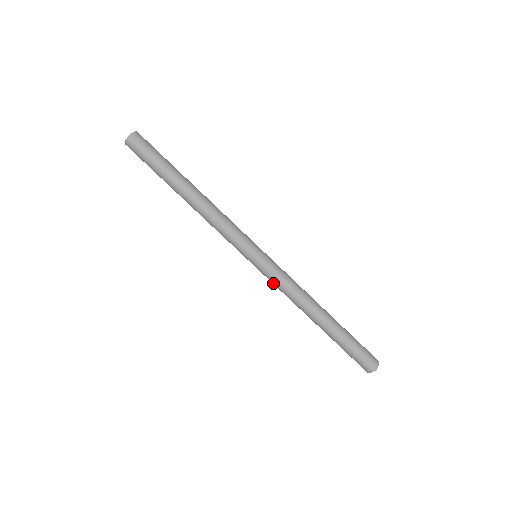
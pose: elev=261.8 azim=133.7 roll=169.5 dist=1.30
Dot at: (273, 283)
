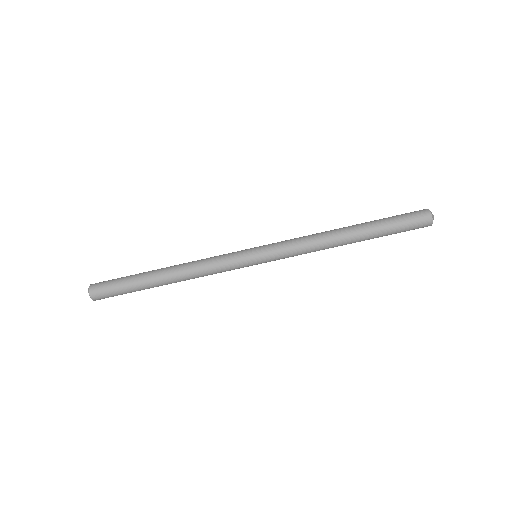
Dot at: (288, 252)
